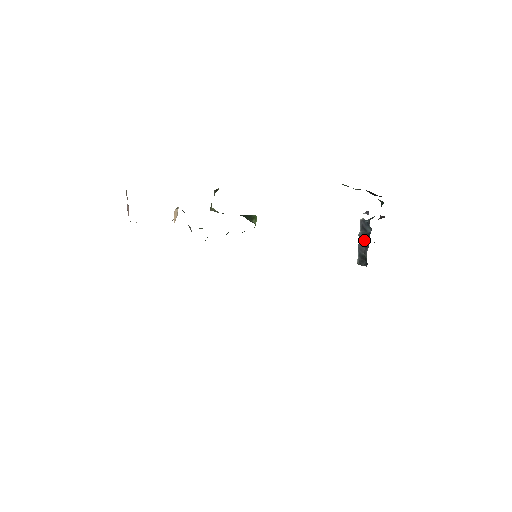
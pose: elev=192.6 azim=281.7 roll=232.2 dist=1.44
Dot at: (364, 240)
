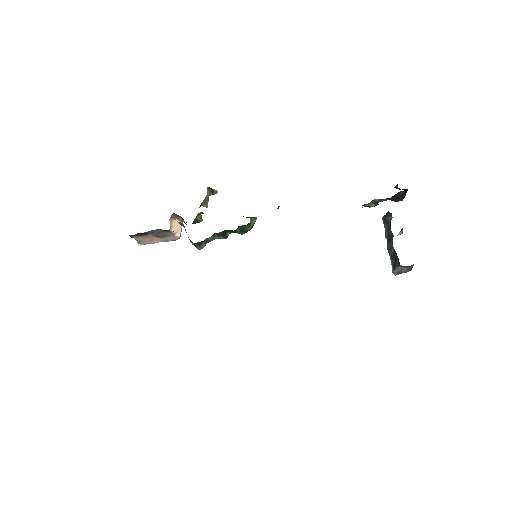
Dot at: (388, 232)
